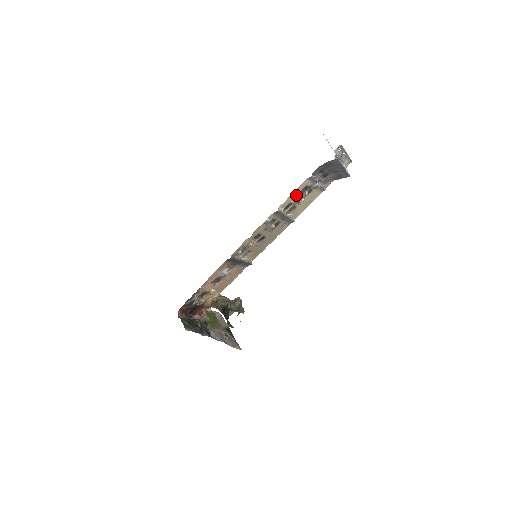
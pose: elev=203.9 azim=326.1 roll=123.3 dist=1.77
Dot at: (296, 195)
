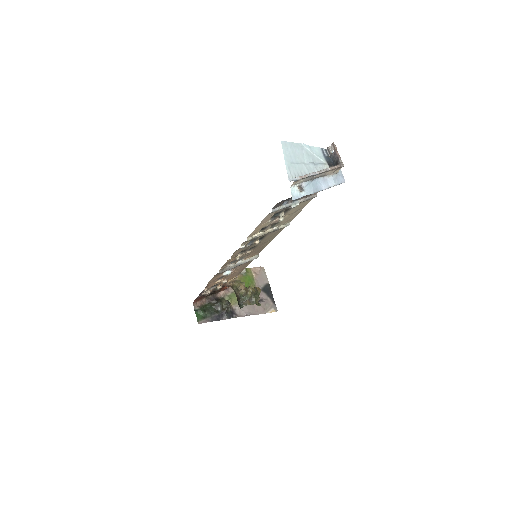
Dot at: (266, 222)
